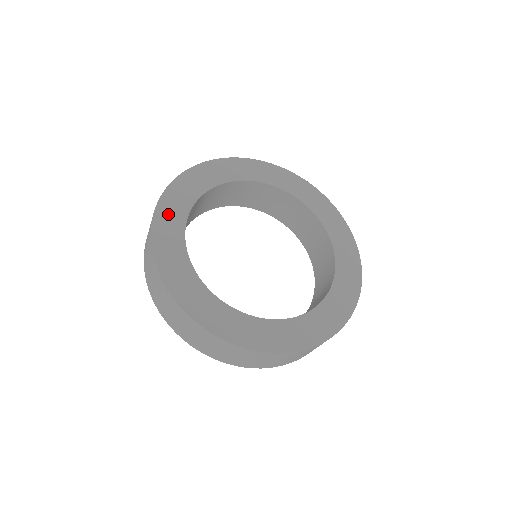
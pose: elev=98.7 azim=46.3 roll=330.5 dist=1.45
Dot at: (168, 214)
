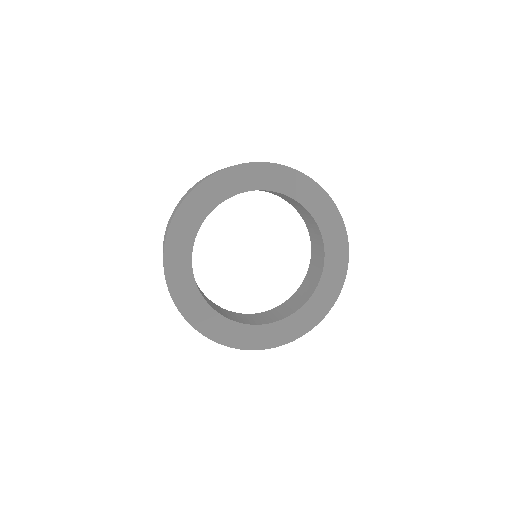
Dot at: (204, 195)
